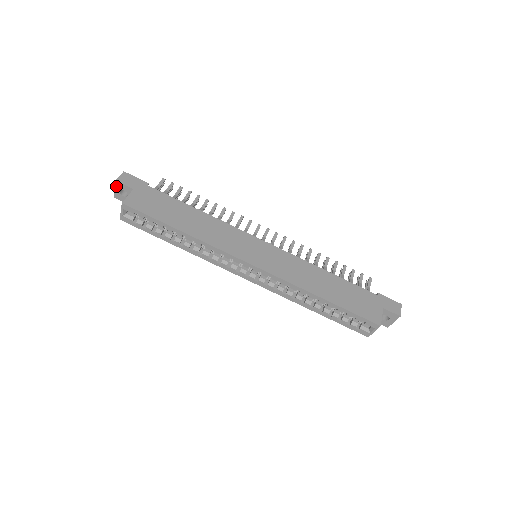
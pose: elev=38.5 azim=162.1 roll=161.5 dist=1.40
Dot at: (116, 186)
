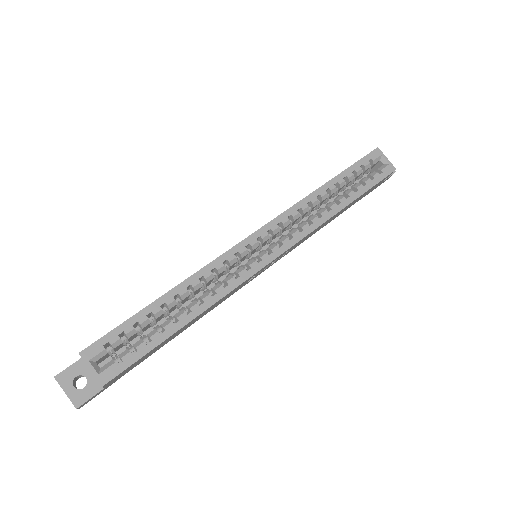
Dot at: (62, 385)
